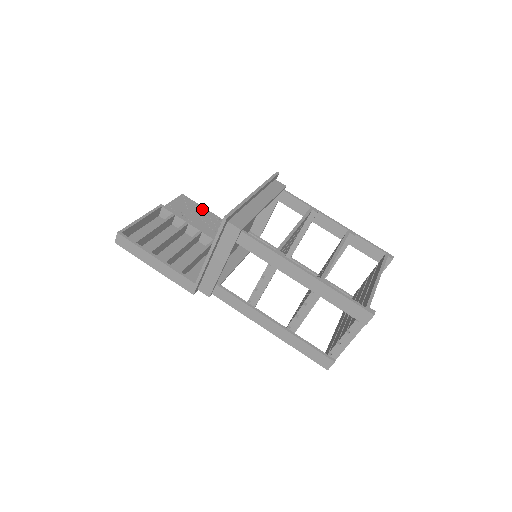
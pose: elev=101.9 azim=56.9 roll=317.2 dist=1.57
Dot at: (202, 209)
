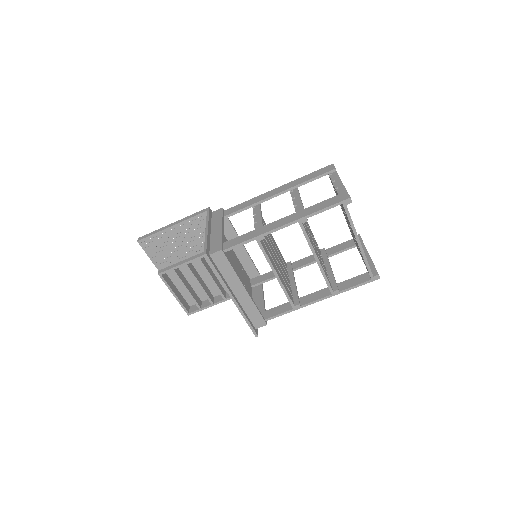
Dot at: (163, 234)
